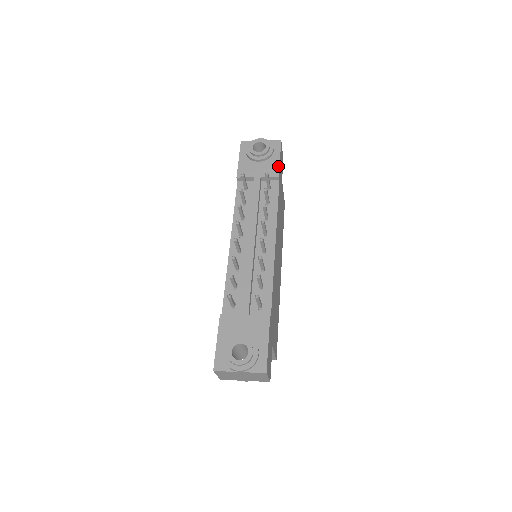
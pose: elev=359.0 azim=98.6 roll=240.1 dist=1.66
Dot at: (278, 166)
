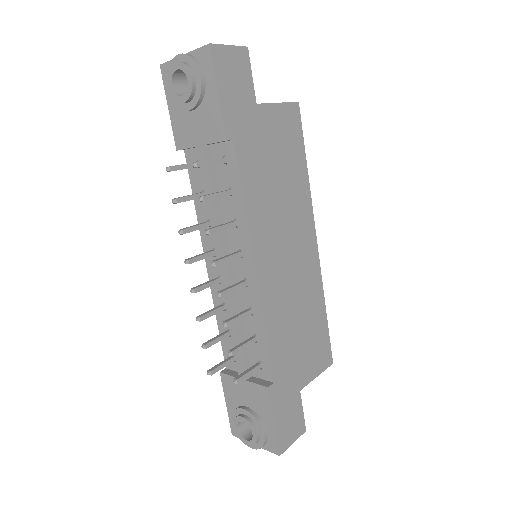
Dot at: (219, 116)
